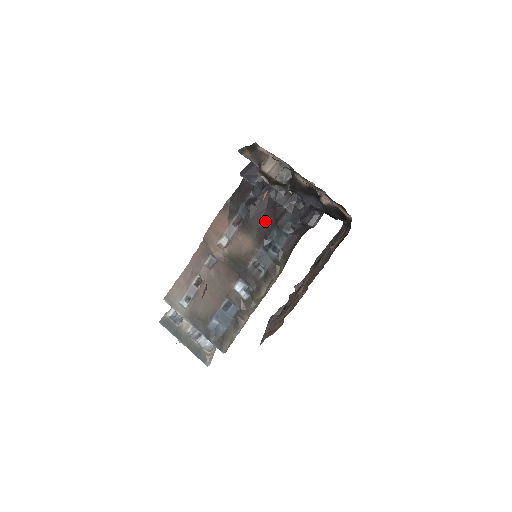
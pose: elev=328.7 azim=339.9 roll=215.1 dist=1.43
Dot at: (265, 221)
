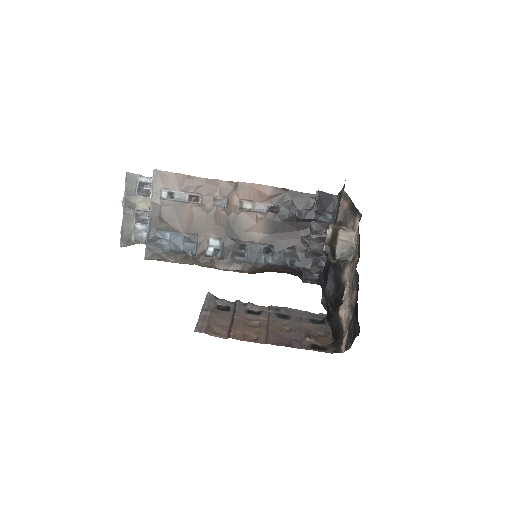
Dot at: (287, 236)
